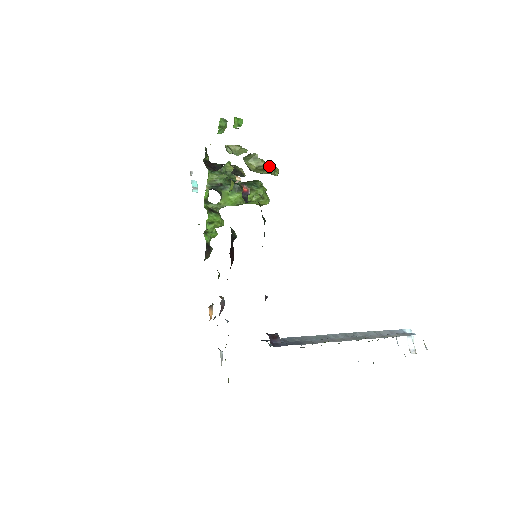
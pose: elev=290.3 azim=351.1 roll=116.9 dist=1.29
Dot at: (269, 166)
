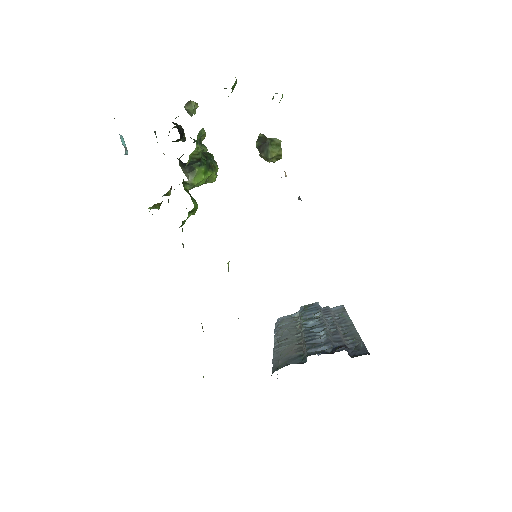
Dot at: occluded
